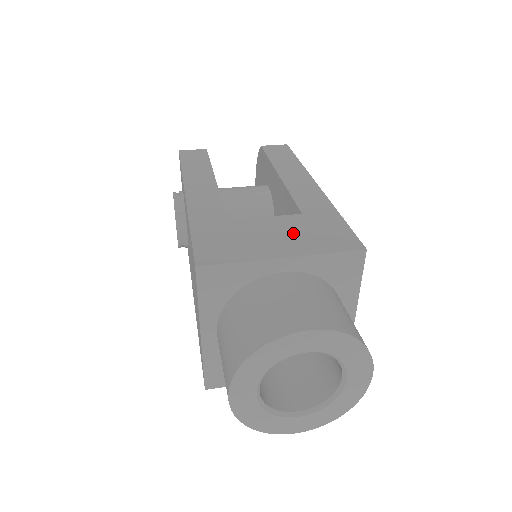
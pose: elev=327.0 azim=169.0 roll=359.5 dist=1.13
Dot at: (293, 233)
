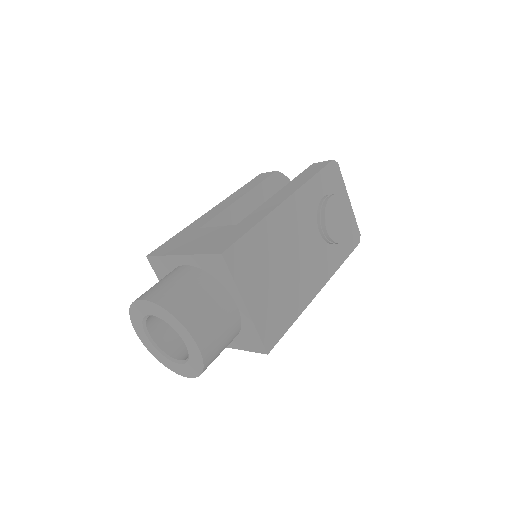
Dot at: (209, 239)
